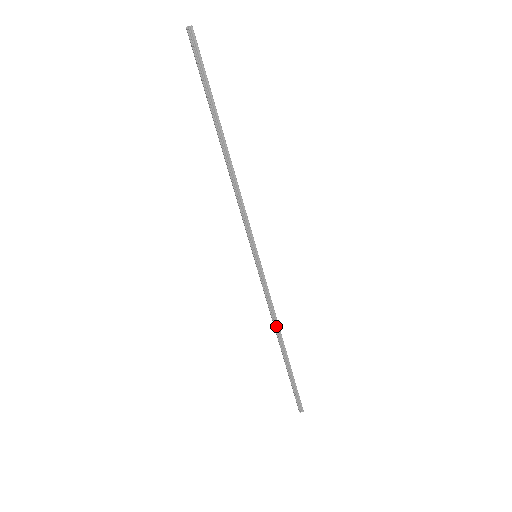
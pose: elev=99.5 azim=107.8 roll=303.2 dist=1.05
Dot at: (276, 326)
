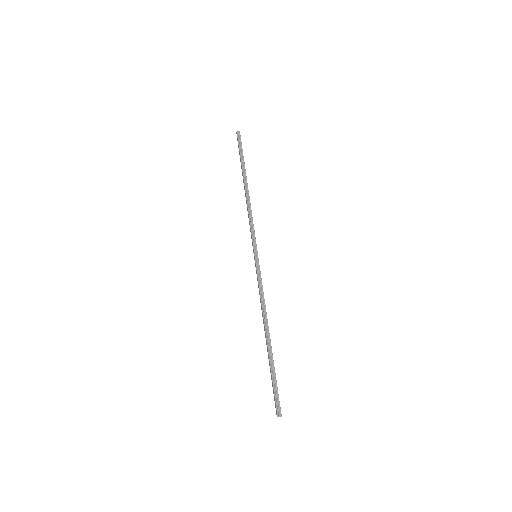
Dot at: (264, 315)
